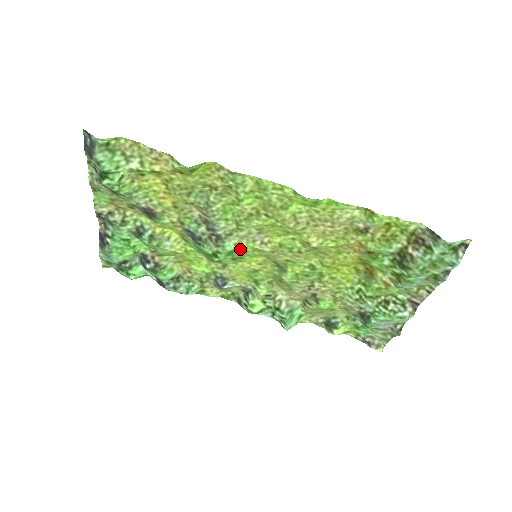
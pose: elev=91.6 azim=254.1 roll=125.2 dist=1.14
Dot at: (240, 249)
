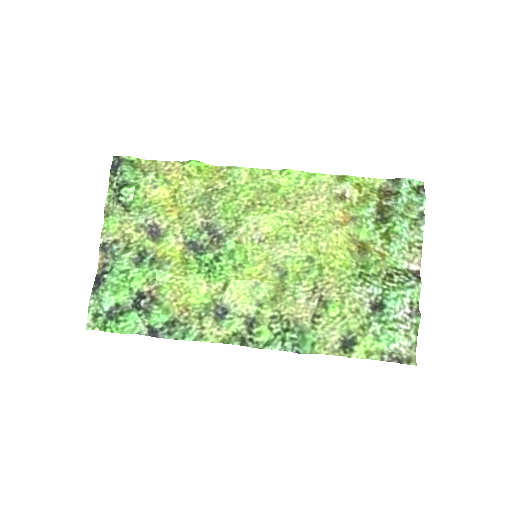
Dot at: (240, 250)
